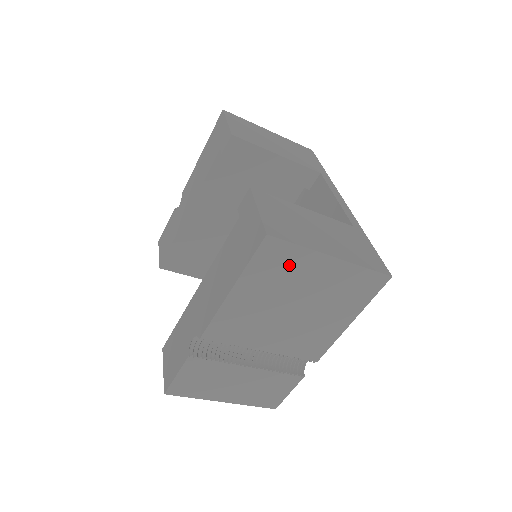
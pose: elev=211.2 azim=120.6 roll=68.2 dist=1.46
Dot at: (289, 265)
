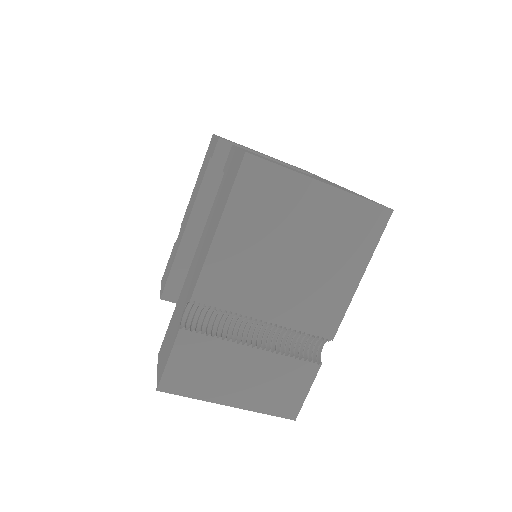
Dot at: (276, 193)
